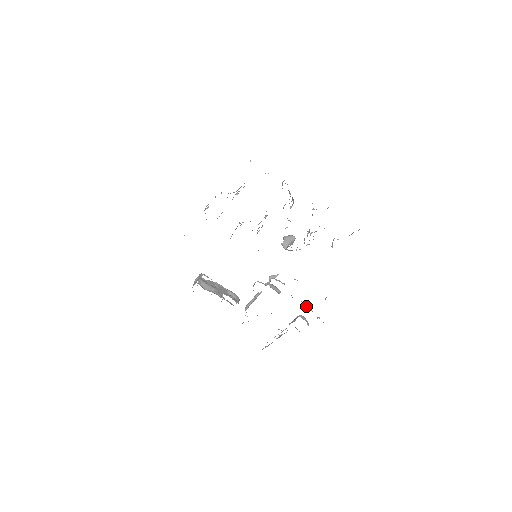
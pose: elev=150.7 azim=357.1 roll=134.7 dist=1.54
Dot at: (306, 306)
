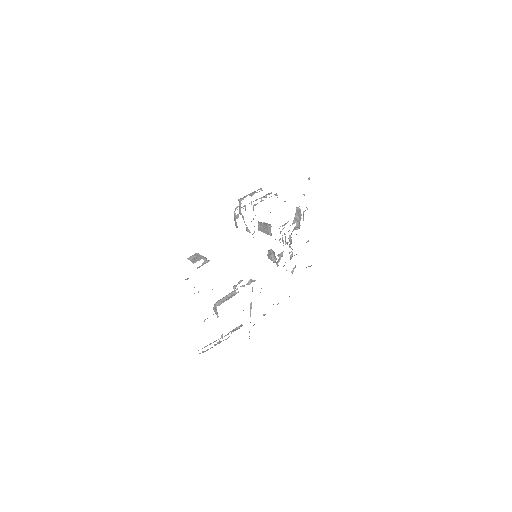
Dot at: occluded
